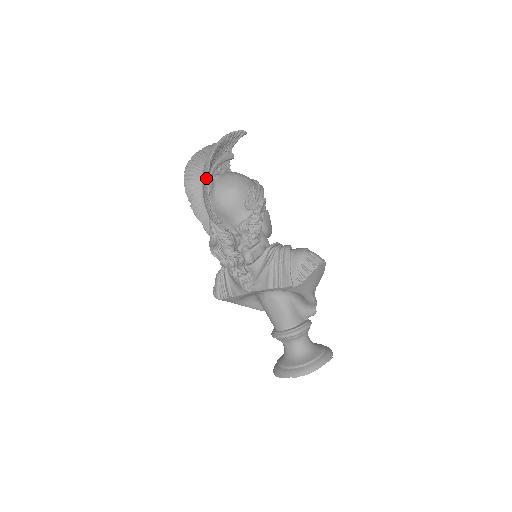
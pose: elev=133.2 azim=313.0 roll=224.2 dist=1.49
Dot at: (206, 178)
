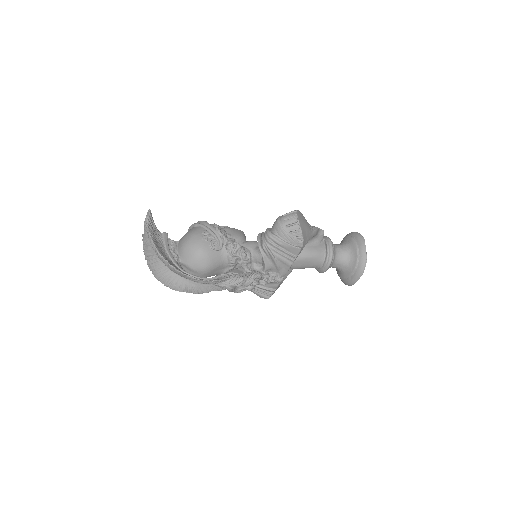
Dot at: (182, 275)
